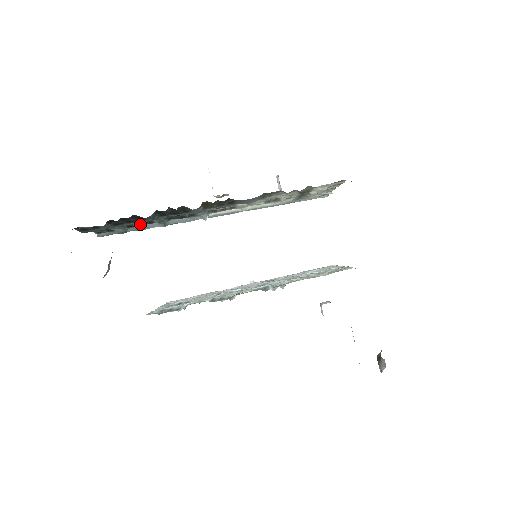
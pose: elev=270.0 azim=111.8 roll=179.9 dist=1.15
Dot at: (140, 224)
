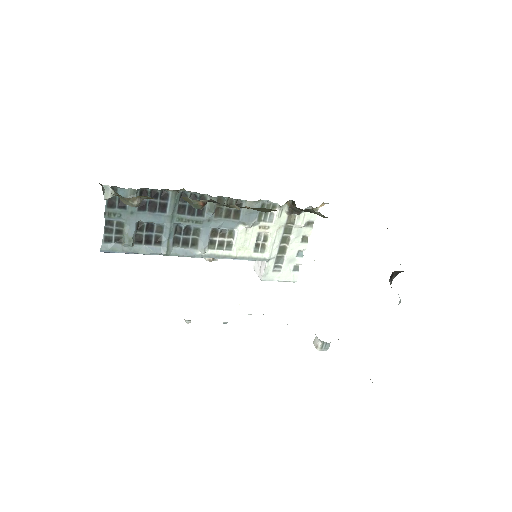
Dot at: (148, 239)
